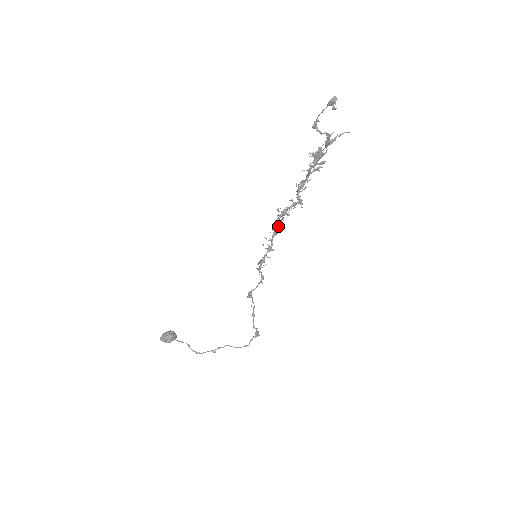
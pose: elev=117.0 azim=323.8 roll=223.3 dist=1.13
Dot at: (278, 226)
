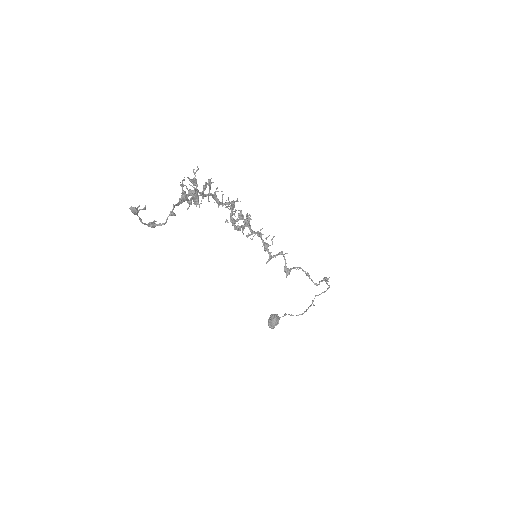
Dot at: (242, 228)
